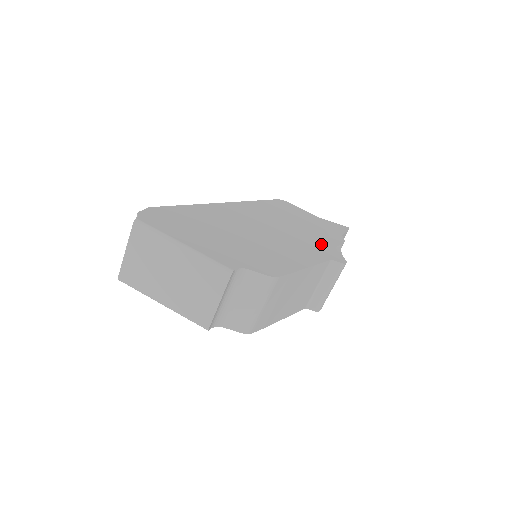
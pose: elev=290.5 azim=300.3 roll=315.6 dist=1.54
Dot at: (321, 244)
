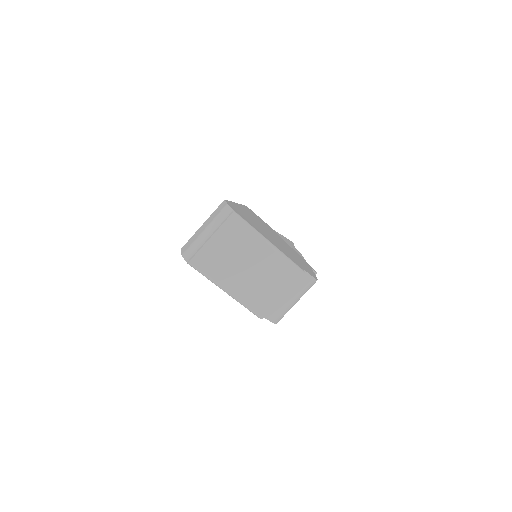
Dot at: (297, 254)
